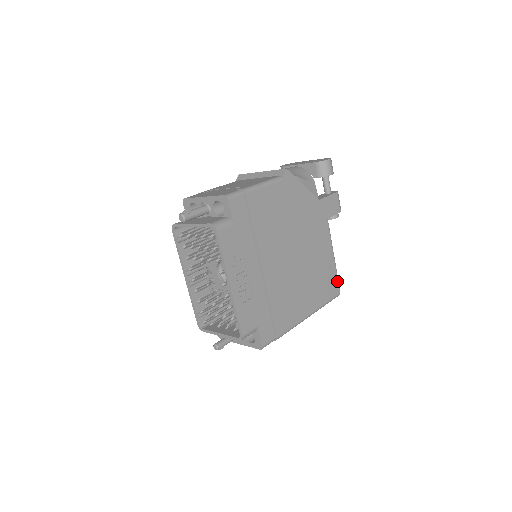
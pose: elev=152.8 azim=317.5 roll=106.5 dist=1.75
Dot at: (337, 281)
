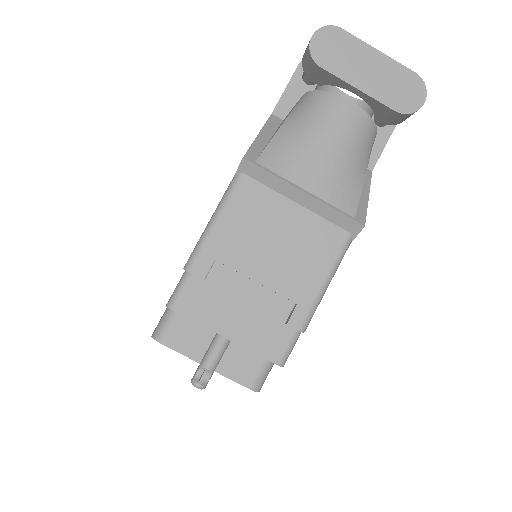
Dot at: occluded
